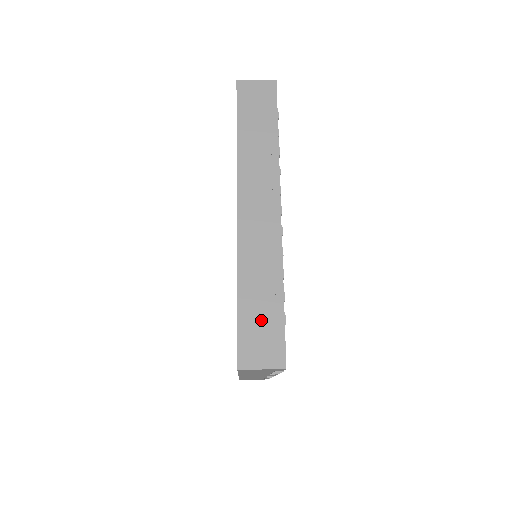
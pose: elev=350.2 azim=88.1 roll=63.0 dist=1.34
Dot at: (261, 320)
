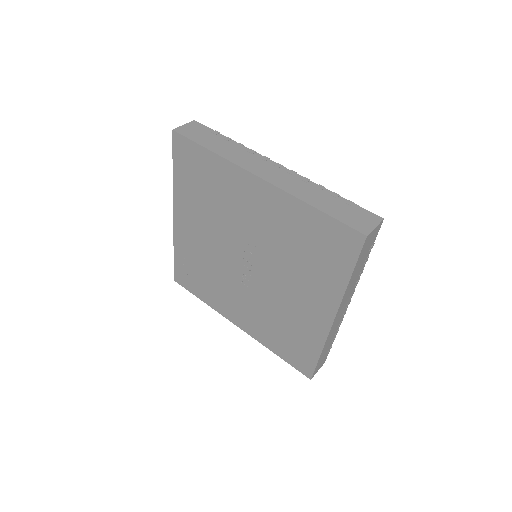
Dot at: (324, 356)
